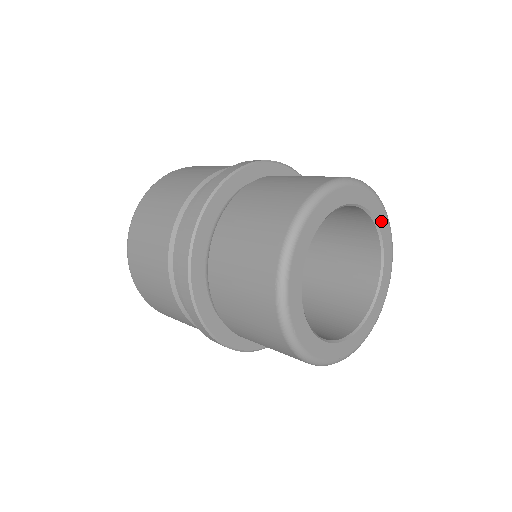
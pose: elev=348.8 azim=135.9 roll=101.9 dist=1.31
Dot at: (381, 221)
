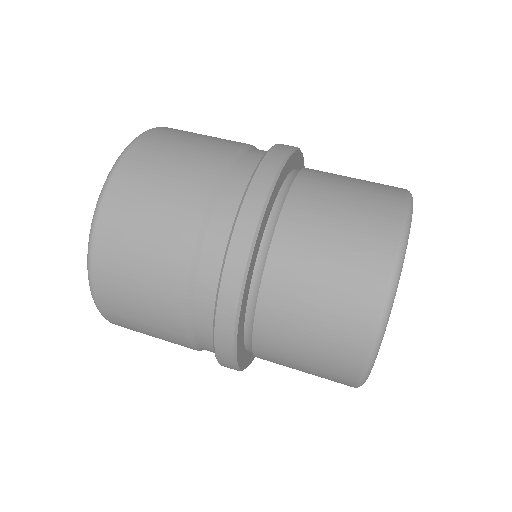
Dot at: occluded
